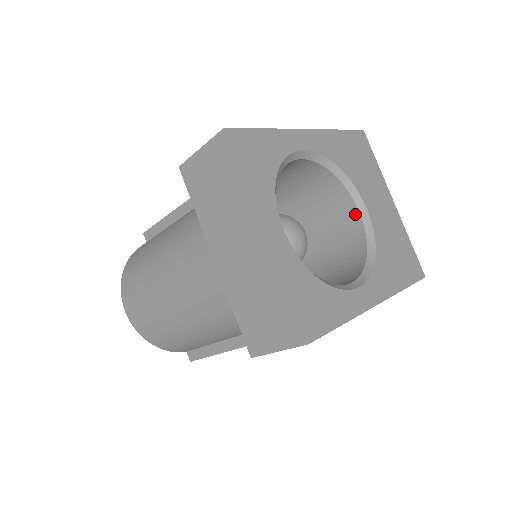
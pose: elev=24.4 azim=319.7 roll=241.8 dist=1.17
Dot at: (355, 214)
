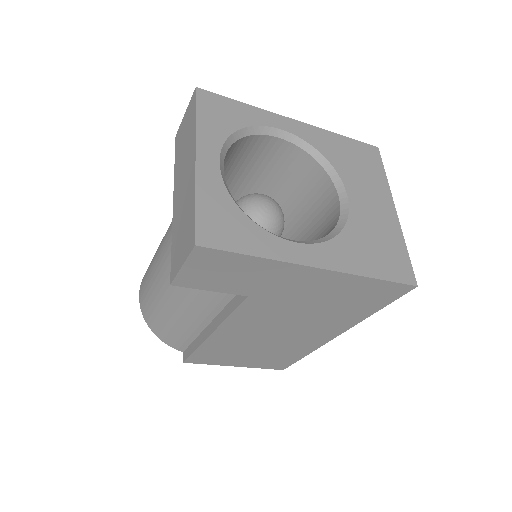
Dot at: (336, 202)
